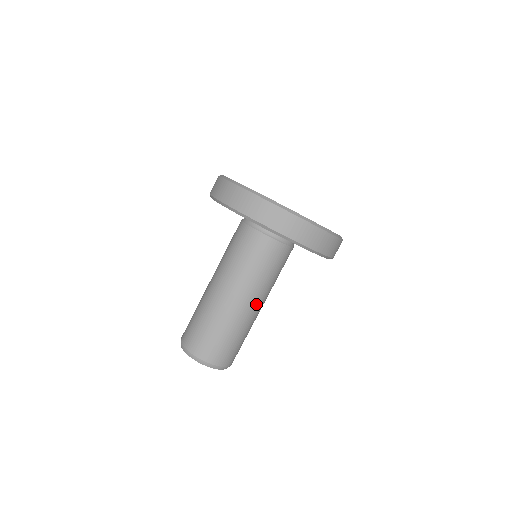
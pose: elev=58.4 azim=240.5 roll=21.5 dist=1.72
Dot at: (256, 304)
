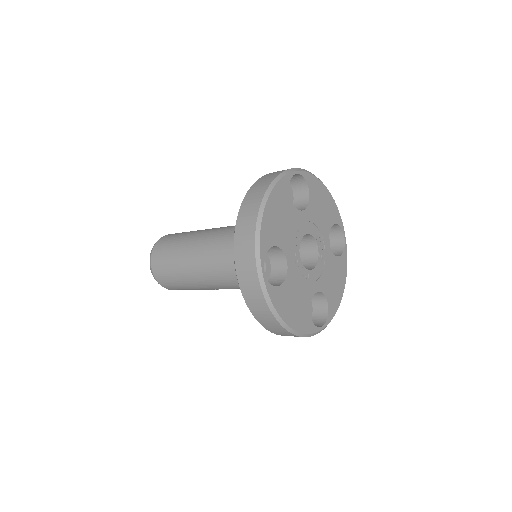
Dot at: (210, 281)
